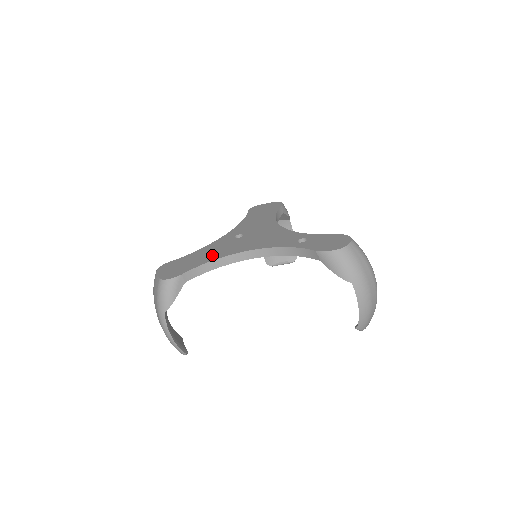
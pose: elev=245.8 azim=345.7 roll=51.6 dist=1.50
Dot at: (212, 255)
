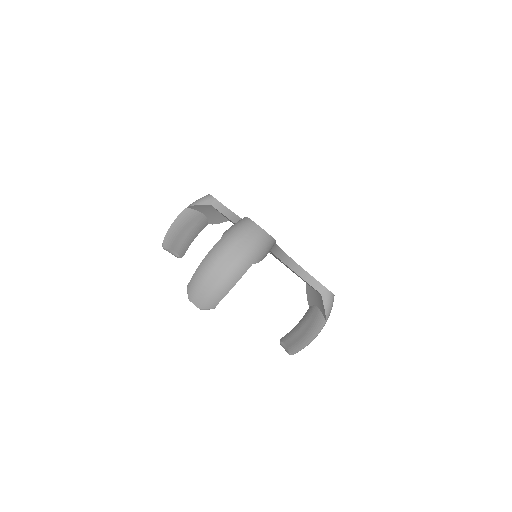
Dot at: occluded
